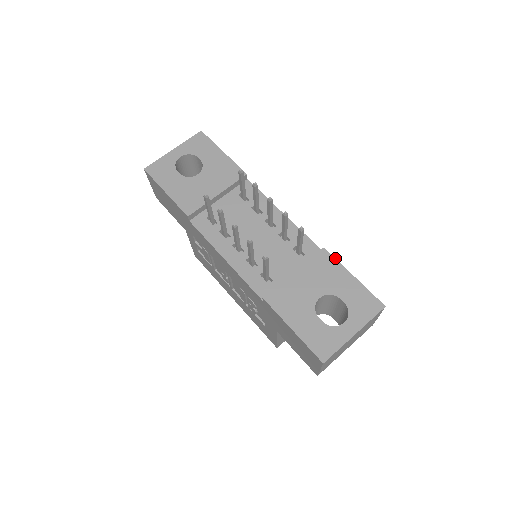
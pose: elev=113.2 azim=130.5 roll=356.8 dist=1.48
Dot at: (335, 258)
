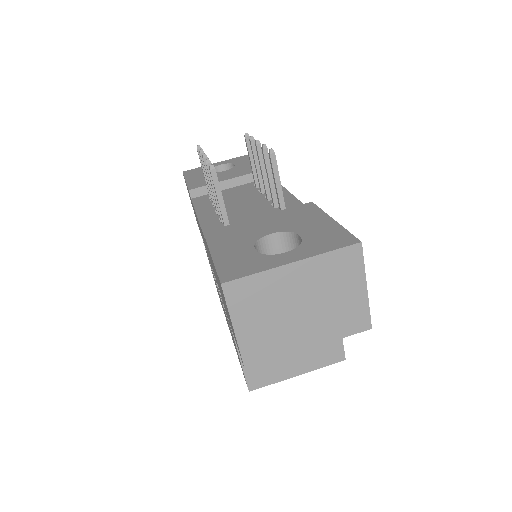
Dot at: occluded
